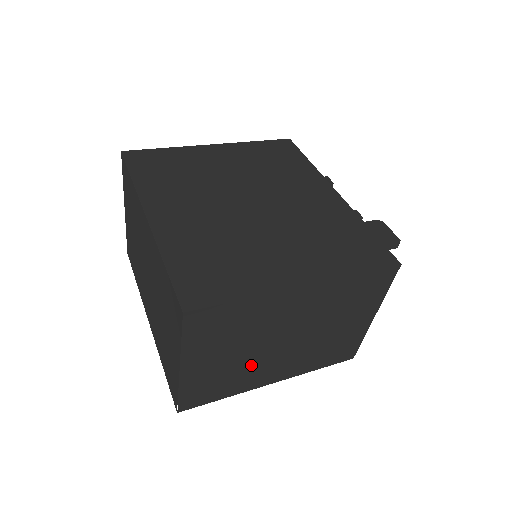
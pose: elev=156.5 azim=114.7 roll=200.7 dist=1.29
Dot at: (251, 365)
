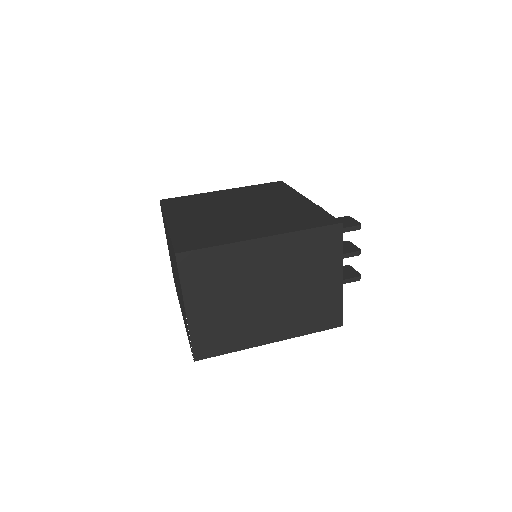
Dot at: (244, 317)
